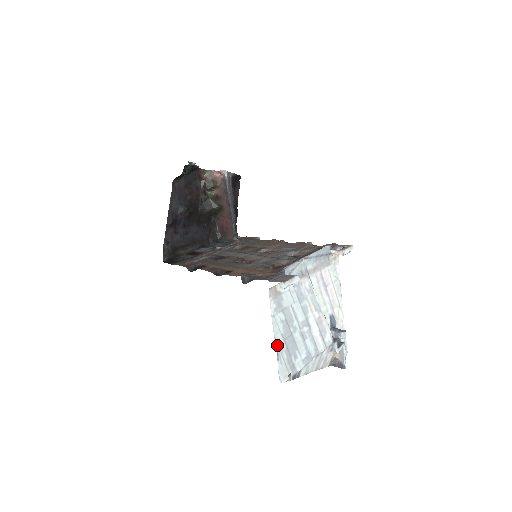
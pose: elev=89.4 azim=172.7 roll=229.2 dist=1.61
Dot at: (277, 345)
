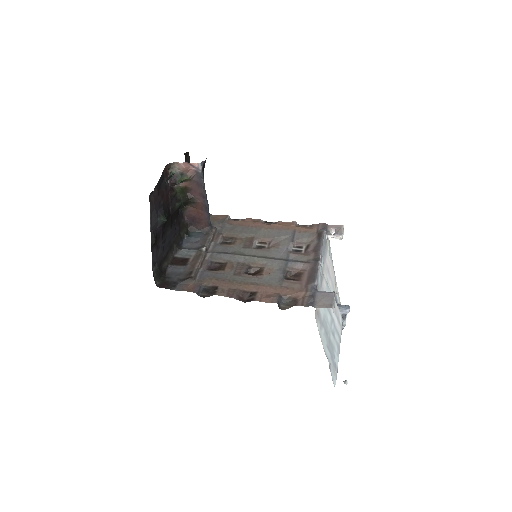
Dot at: (327, 358)
